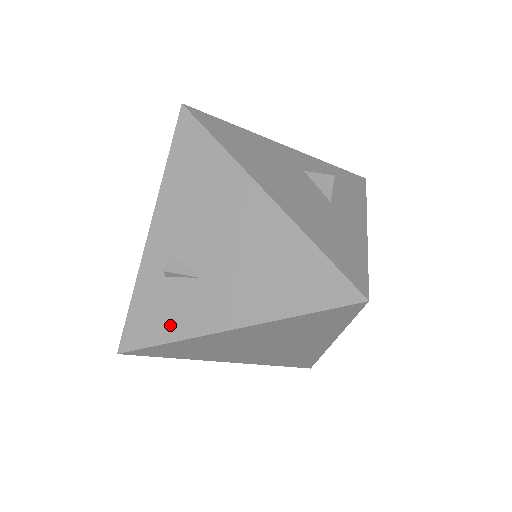
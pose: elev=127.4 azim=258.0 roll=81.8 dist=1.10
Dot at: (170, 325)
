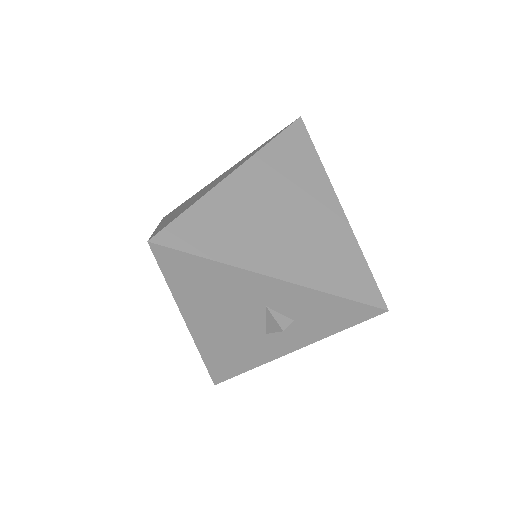
Dot at: occluded
